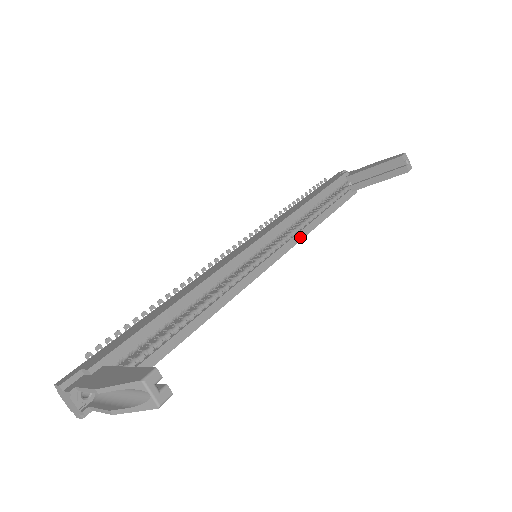
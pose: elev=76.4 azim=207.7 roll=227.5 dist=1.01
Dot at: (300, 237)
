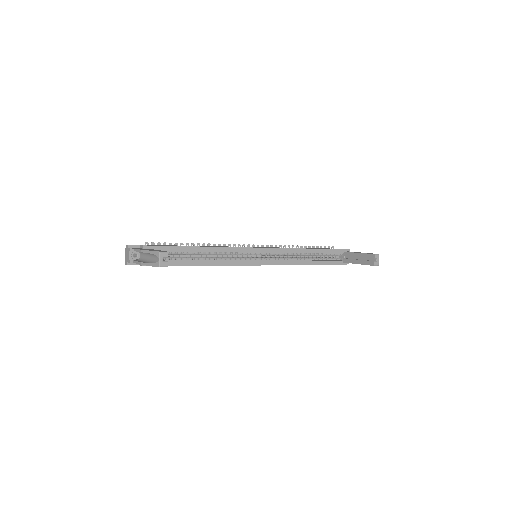
Dot at: (289, 263)
